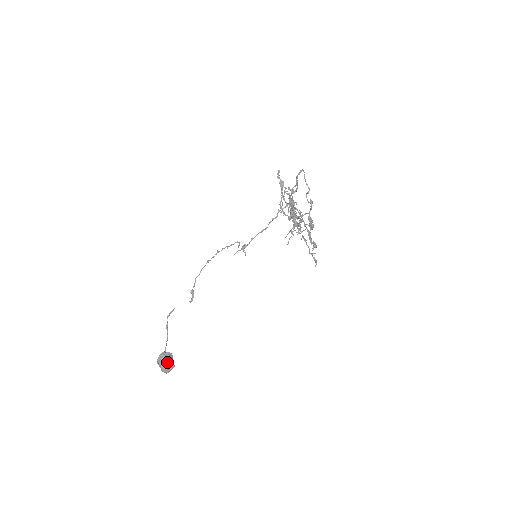
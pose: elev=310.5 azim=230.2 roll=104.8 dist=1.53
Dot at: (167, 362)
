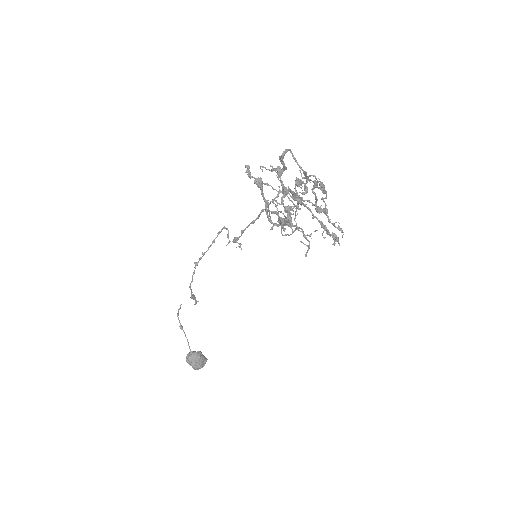
Dot at: (197, 363)
